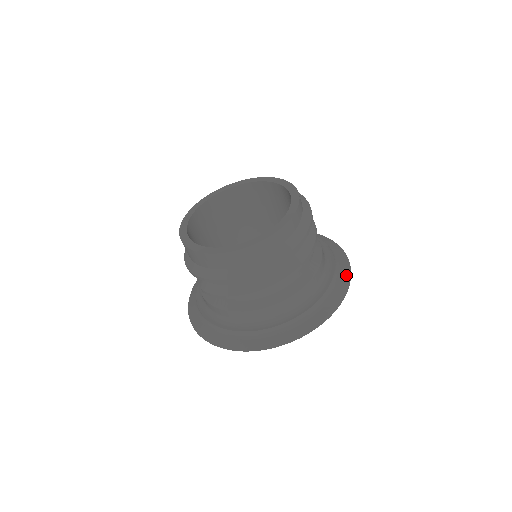
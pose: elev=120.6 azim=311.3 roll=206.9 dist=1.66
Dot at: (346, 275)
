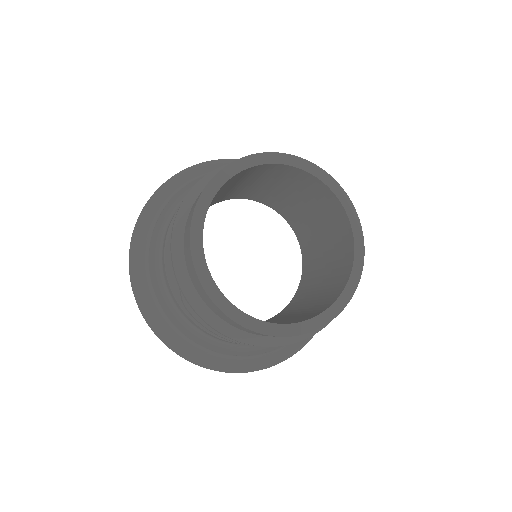
Dot at: occluded
